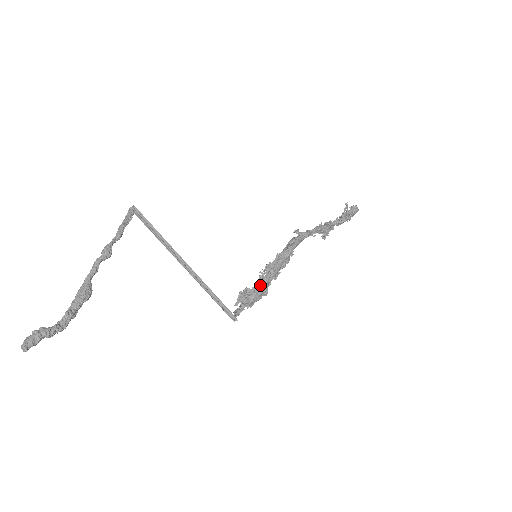
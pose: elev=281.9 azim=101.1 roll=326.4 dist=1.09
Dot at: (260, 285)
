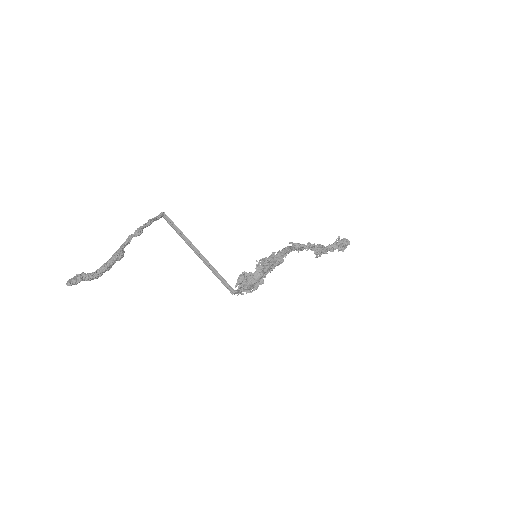
Dot at: (256, 272)
